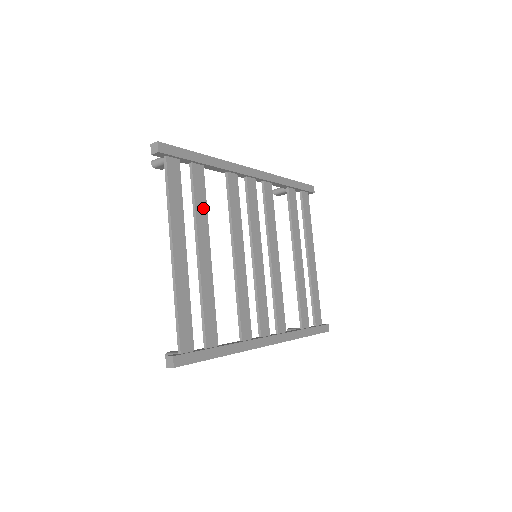
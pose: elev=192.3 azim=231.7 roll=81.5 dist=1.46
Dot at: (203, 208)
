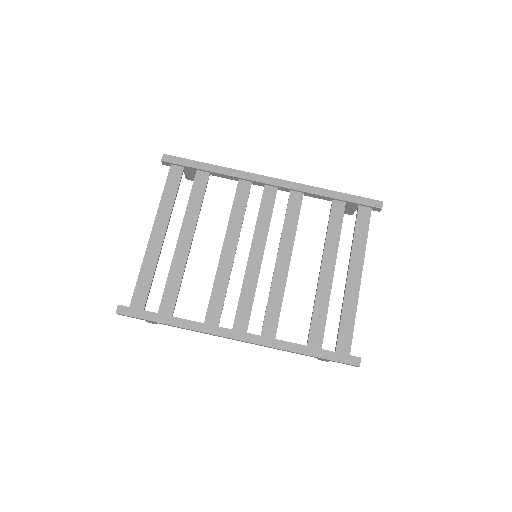
Dot at: (197, 205)
